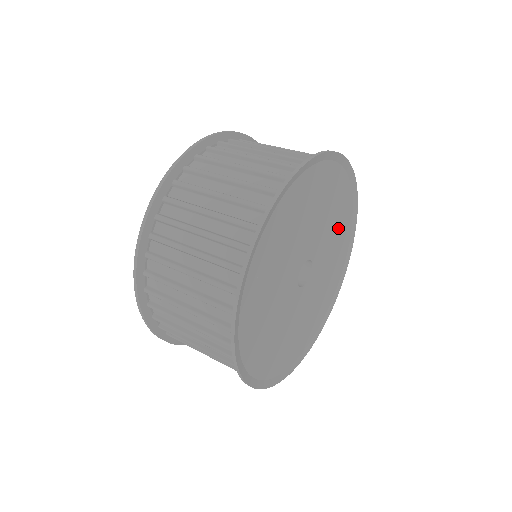
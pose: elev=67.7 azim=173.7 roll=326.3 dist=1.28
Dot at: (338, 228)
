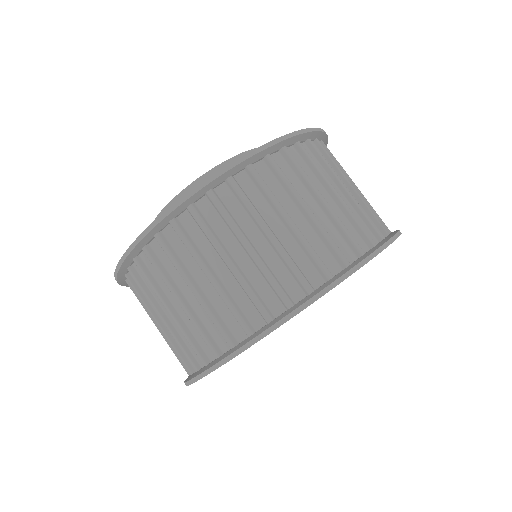
Dot at: occluded
